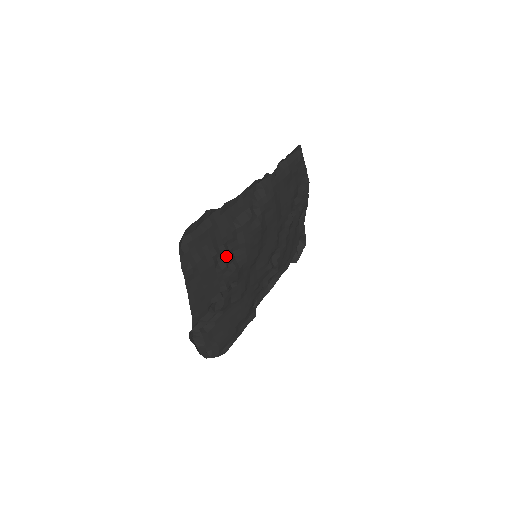
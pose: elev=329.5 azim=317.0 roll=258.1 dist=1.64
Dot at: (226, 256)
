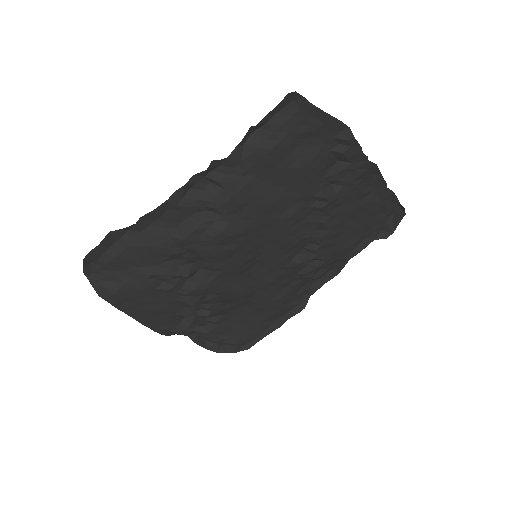
Dot at: (170, 275)
